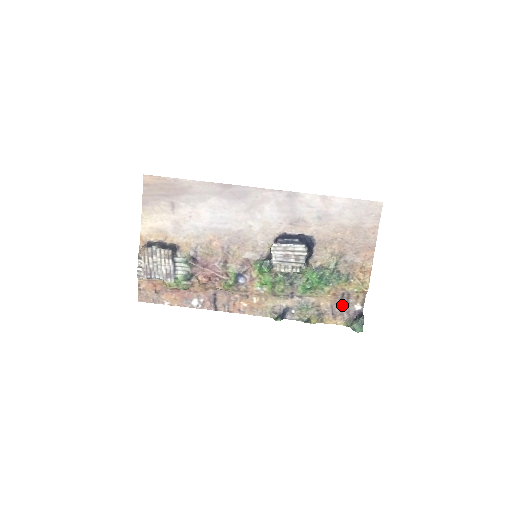
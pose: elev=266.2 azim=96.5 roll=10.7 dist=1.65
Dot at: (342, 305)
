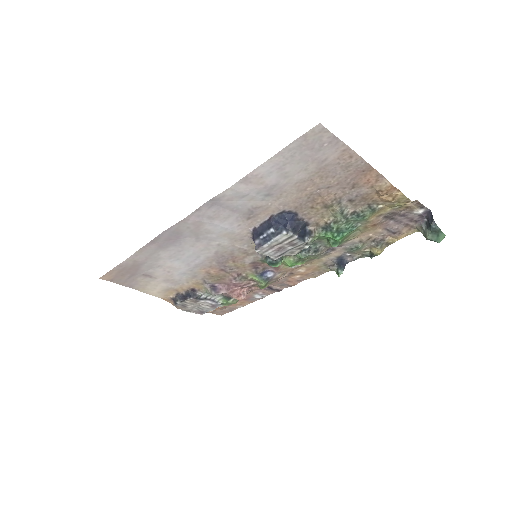
Dot at: (396, 220)
